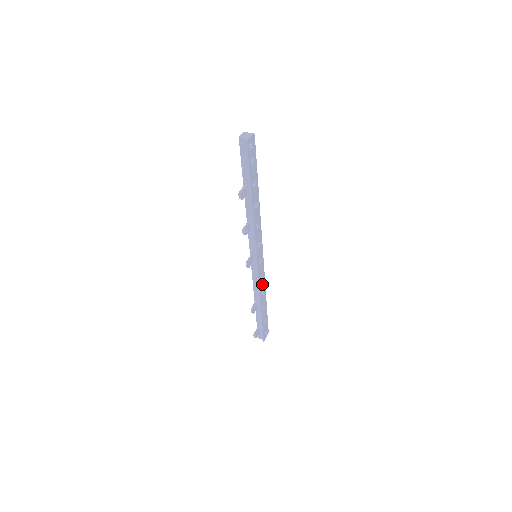
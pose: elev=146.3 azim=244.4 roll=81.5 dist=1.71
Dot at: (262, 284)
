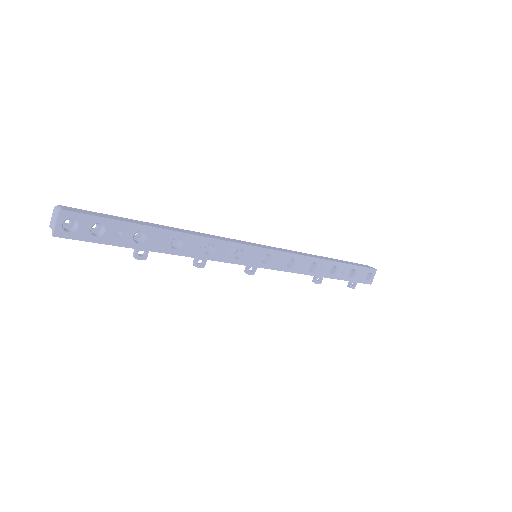
Dot at: (301, 264)
